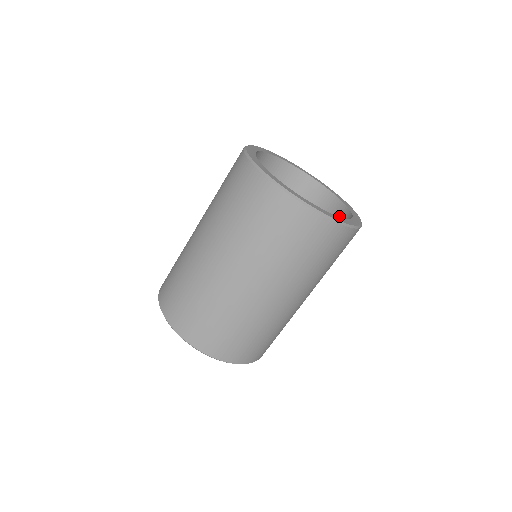
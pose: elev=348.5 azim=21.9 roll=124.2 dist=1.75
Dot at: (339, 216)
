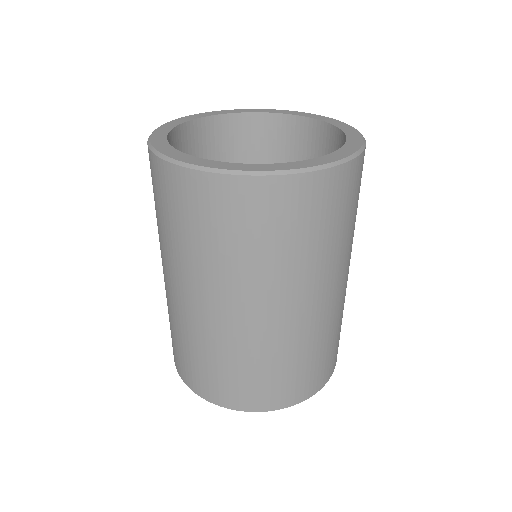
Dot at: occluded
